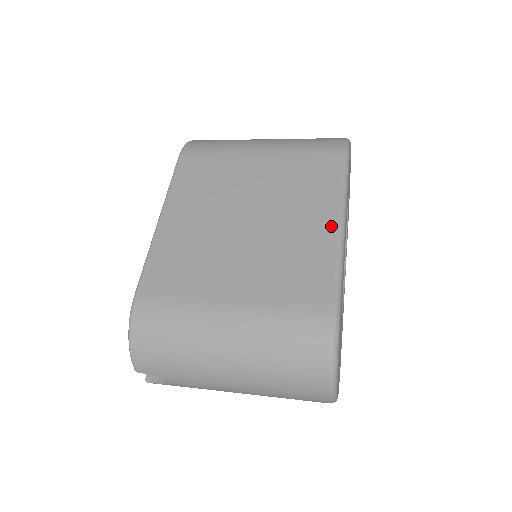
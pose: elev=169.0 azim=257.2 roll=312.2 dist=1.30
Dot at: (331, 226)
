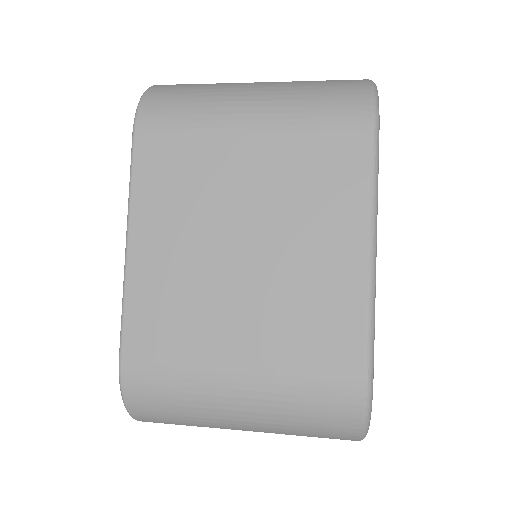
Dot at: (358, 256)
